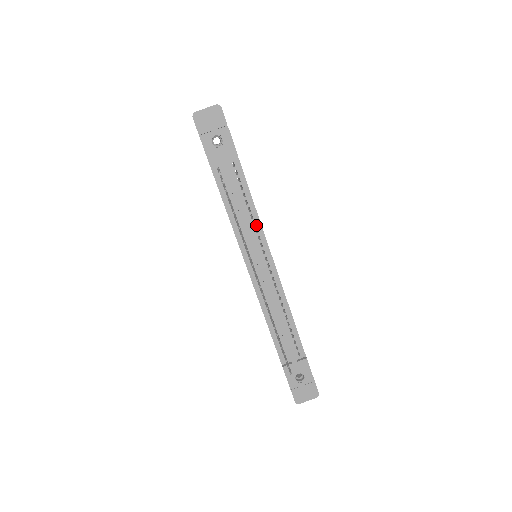
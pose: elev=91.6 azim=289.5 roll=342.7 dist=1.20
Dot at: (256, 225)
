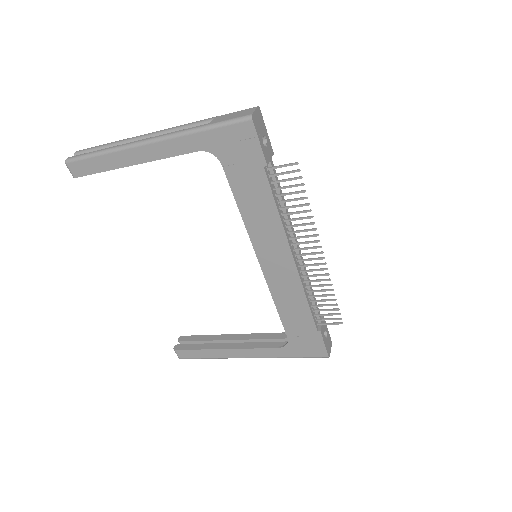
Dot at: occluded
